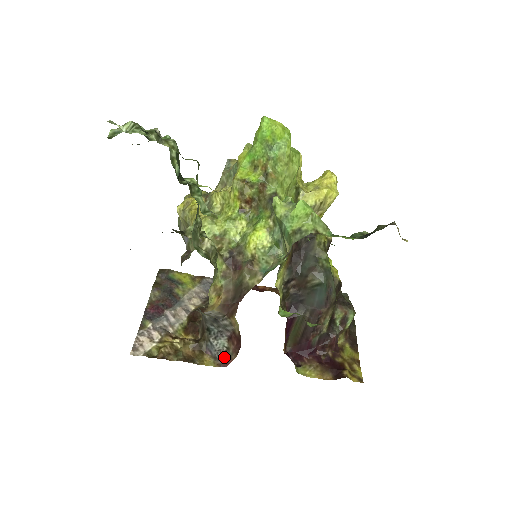
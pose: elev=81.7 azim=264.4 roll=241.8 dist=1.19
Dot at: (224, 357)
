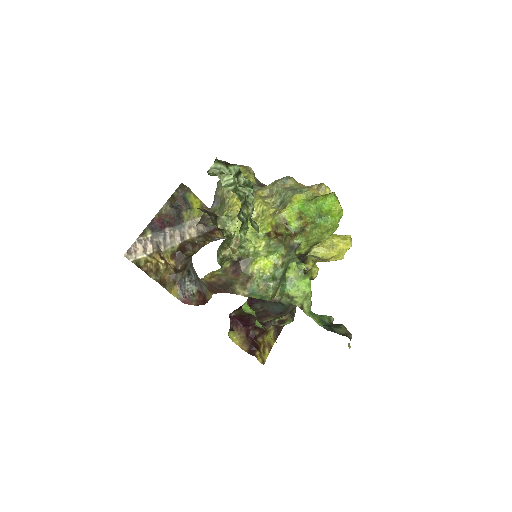
Dot at: (188, 297)
